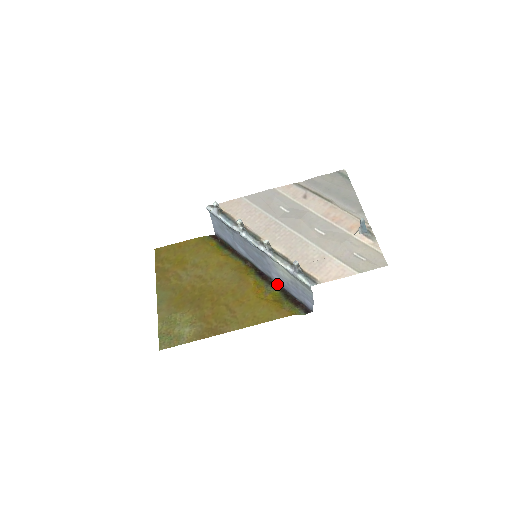
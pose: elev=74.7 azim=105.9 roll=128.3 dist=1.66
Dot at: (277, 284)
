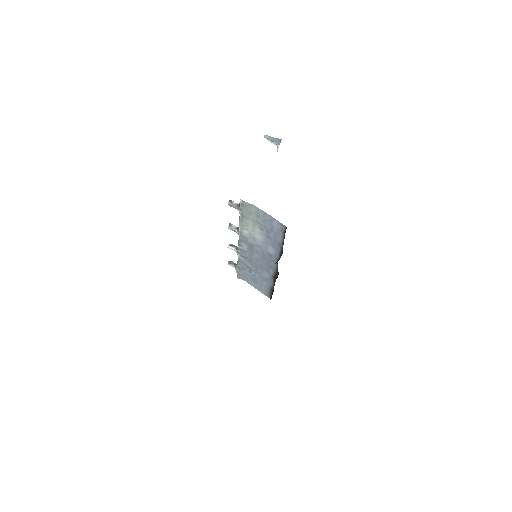
Dot at: (280, 256)
